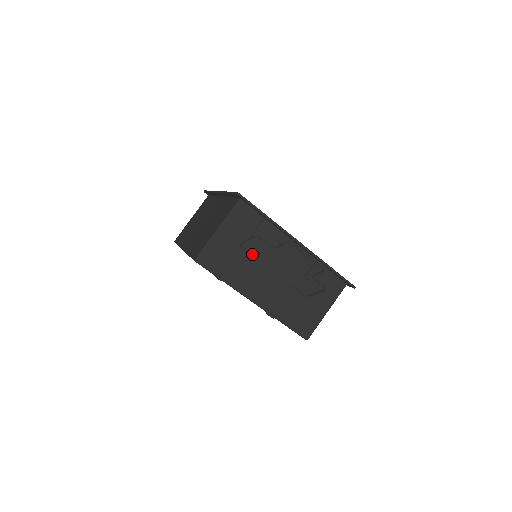
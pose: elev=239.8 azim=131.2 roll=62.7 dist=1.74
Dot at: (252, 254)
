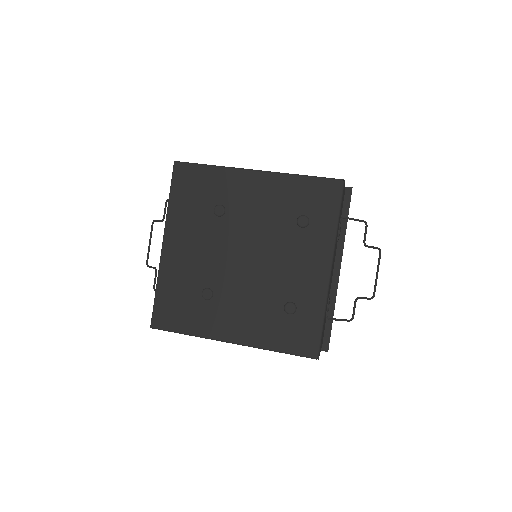
Dot at: (338, 234)
